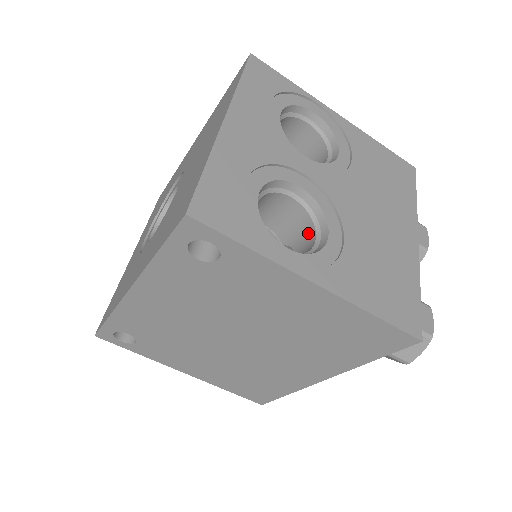
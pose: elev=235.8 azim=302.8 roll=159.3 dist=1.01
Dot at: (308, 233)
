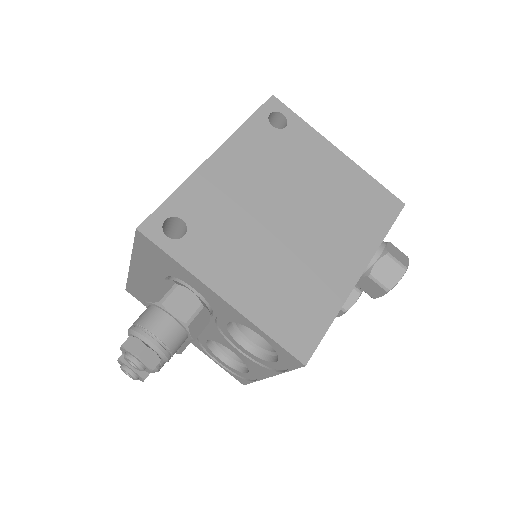
Dot at: occluded
